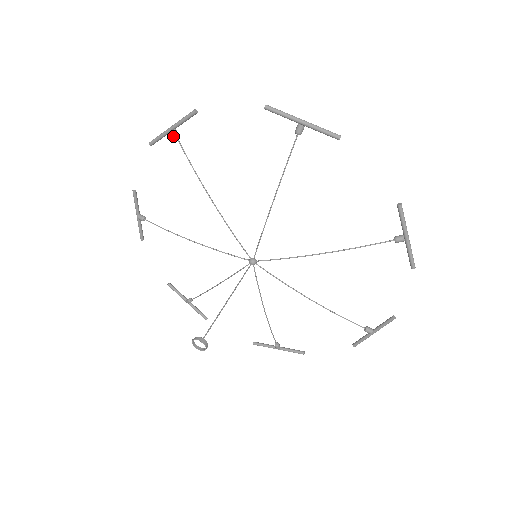
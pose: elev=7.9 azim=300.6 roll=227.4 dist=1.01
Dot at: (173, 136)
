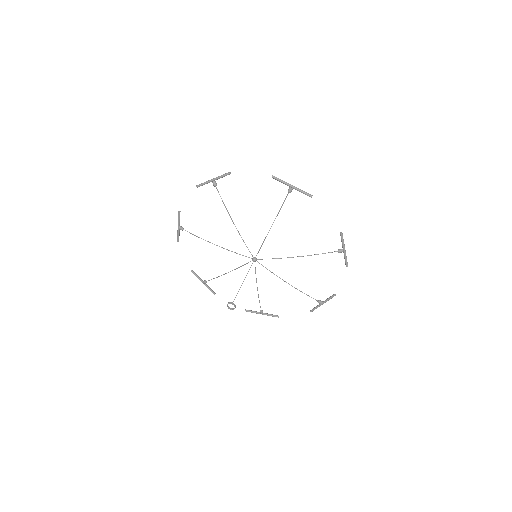
Dot at: (214, 185)
